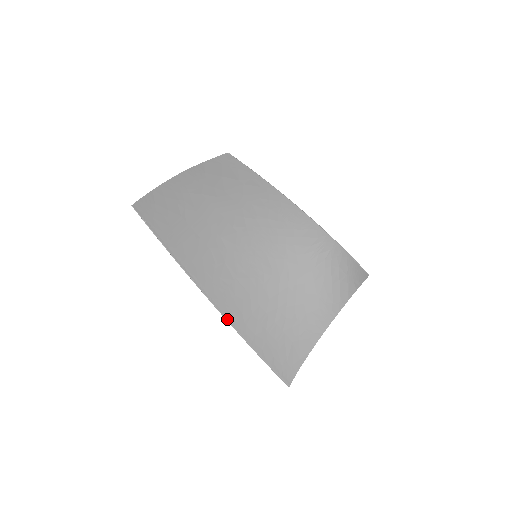
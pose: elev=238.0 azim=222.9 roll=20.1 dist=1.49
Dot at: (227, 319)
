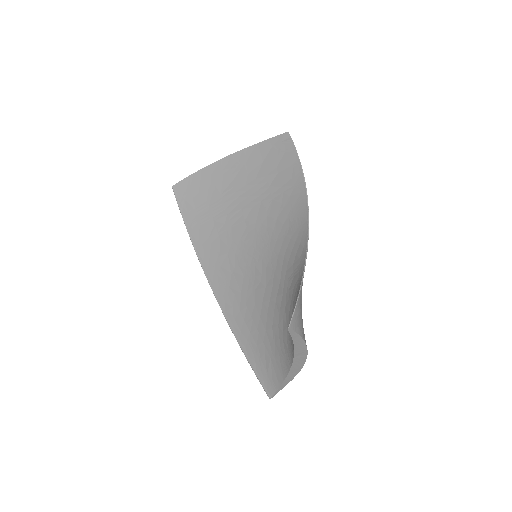
Dot at: (220, 305)
